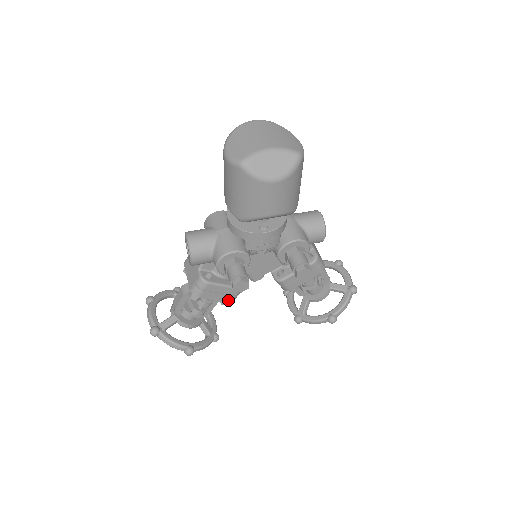
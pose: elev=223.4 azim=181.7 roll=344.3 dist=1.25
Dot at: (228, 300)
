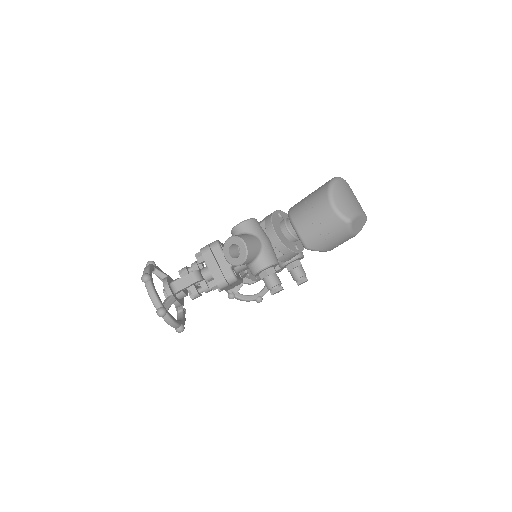
Dot at: (229, 289)
